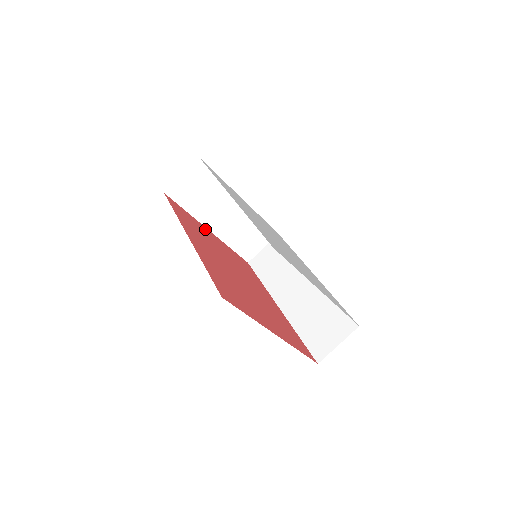
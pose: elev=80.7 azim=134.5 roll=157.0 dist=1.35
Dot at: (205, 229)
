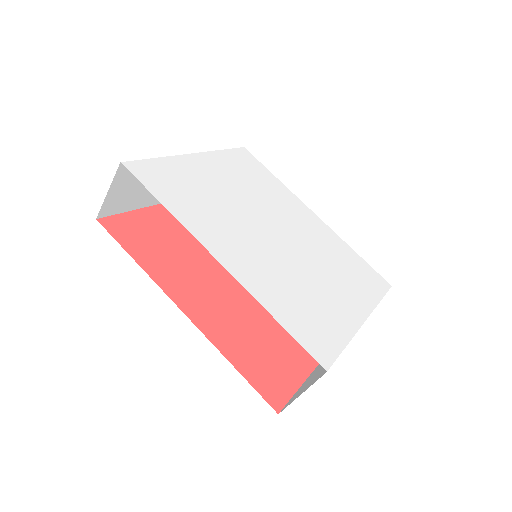
Dot at: (164, 213)
